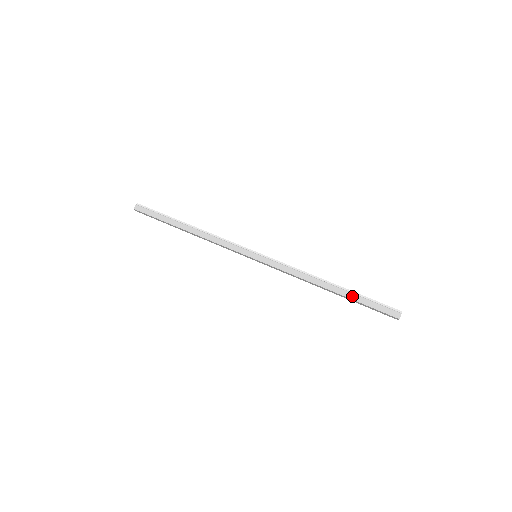
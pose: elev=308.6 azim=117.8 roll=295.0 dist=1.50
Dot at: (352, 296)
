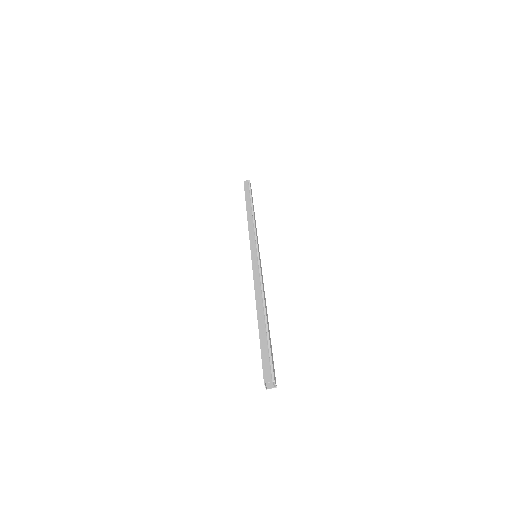
Dot at: (263, 333)
